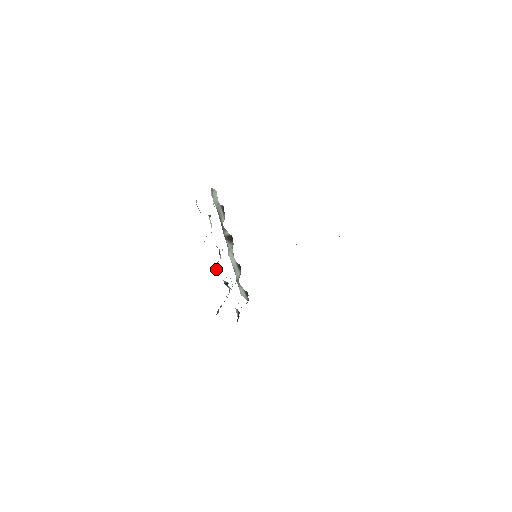
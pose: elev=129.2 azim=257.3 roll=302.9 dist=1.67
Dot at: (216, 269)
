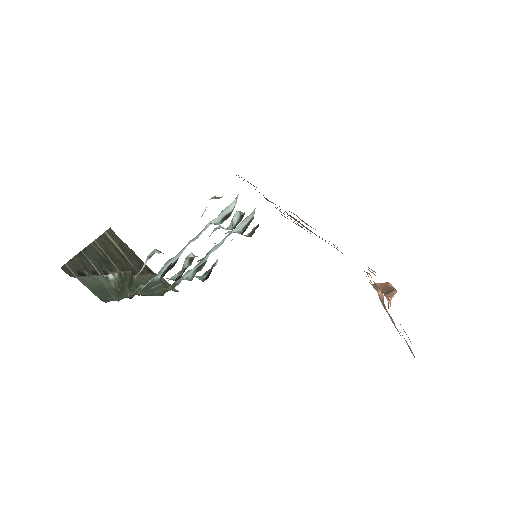
Dot at: occluded
